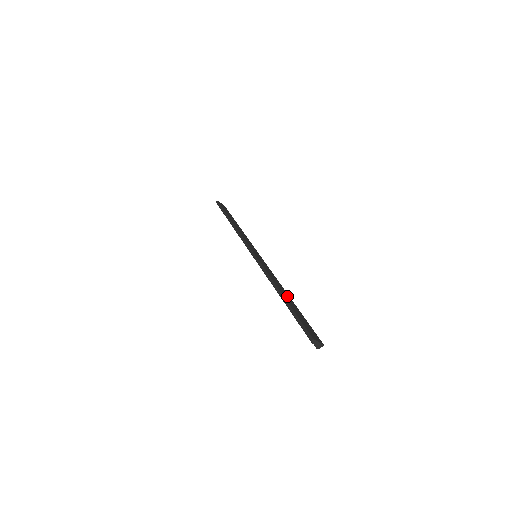
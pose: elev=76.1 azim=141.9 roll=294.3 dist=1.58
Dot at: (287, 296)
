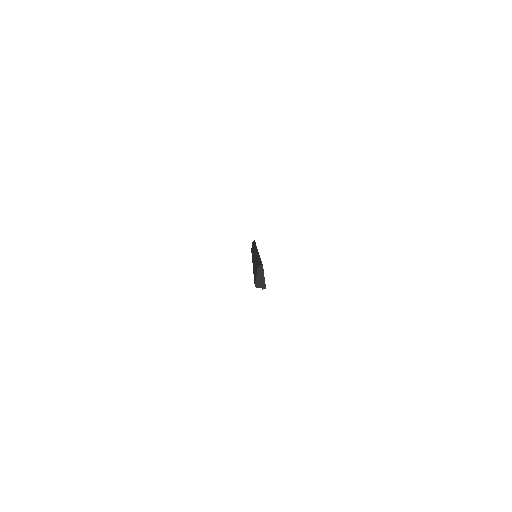
Dot at: occluded
